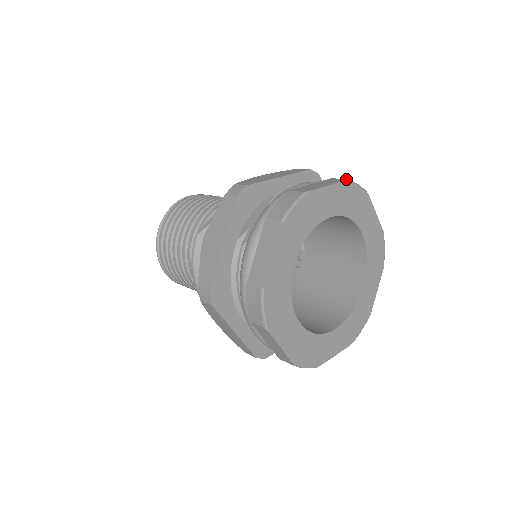
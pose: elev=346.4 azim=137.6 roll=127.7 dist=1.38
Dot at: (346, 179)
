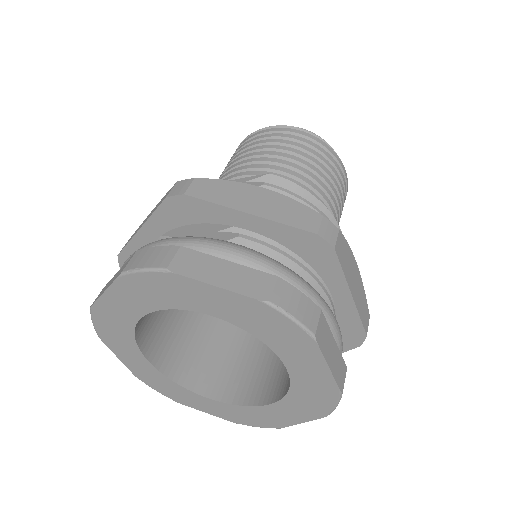
Dot at: (267, 299)
